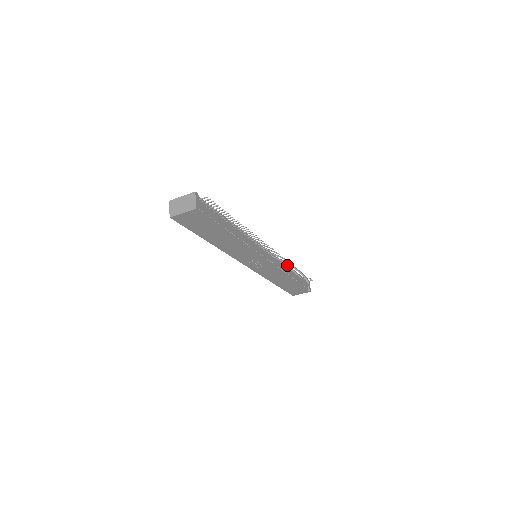
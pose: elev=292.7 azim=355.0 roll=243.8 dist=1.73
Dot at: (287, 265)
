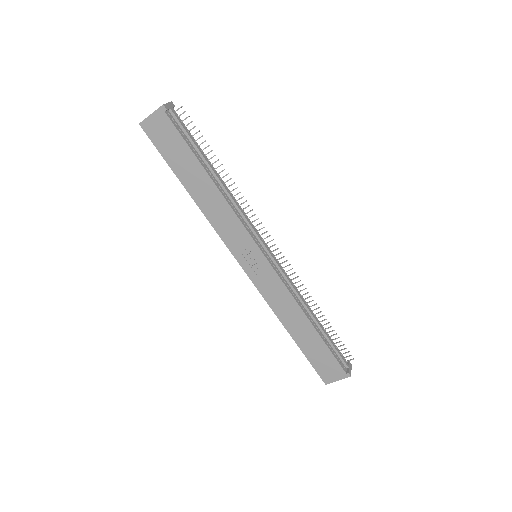
Dot at: (308, 306)
